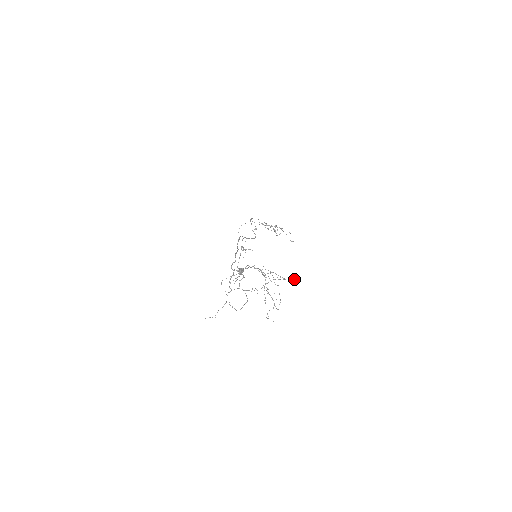
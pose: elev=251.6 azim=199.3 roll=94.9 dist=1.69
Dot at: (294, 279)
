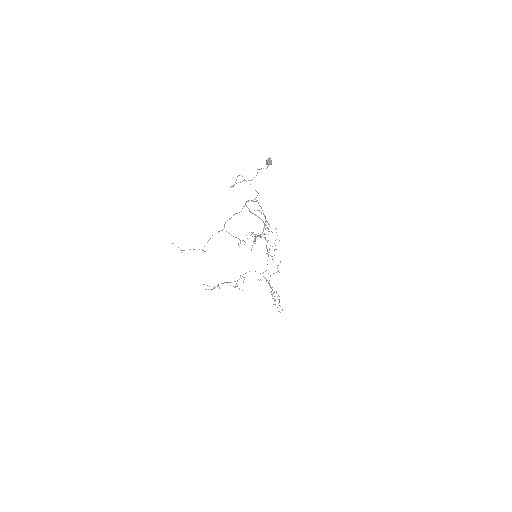
Dot at: occluded
